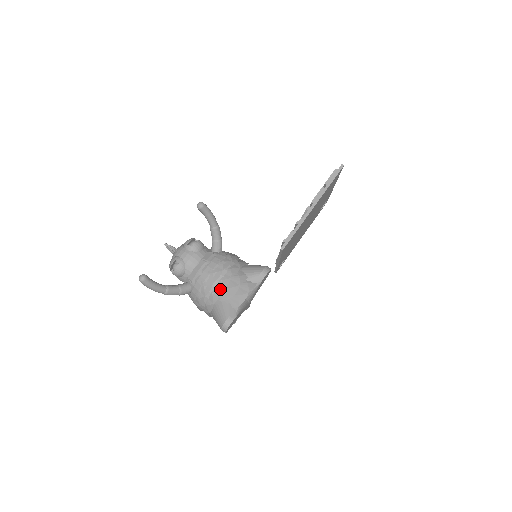
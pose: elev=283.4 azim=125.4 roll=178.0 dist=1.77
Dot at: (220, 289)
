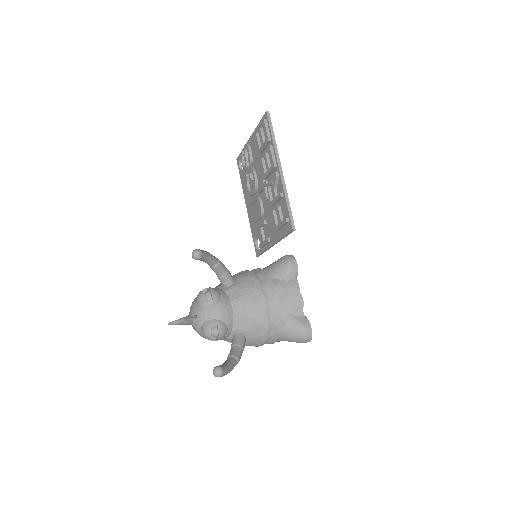
Dot at: (276, 312)
